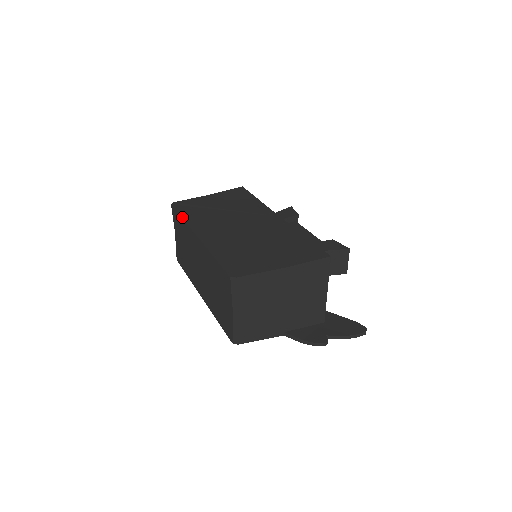
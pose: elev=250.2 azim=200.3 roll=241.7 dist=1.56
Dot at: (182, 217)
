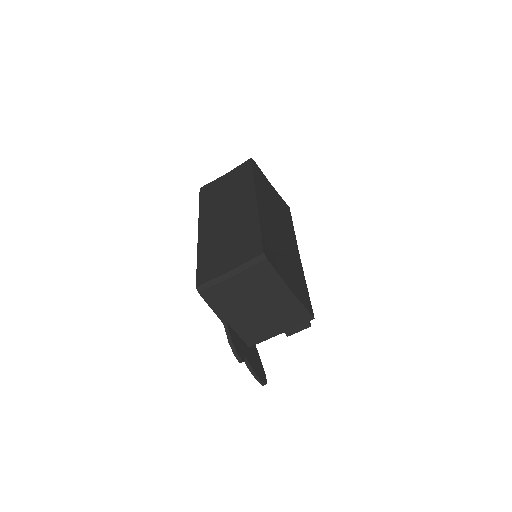
Dot at: (254, 175)
